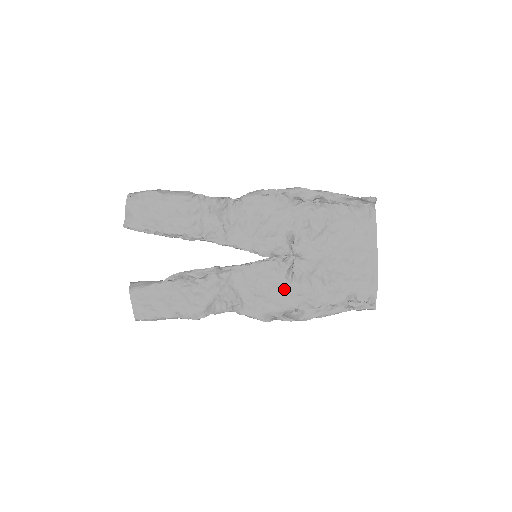
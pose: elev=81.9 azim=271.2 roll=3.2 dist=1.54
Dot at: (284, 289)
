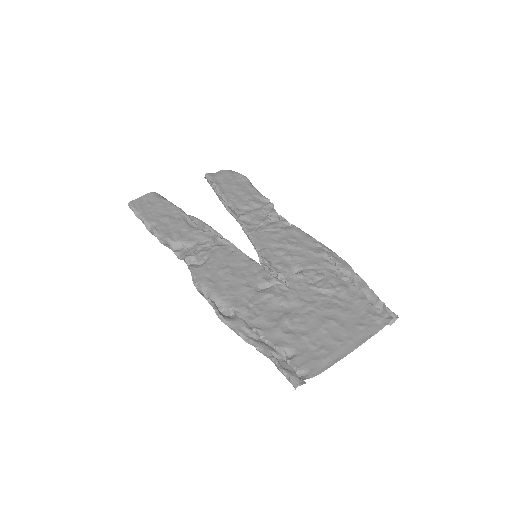
Dot at: (245, 288)
